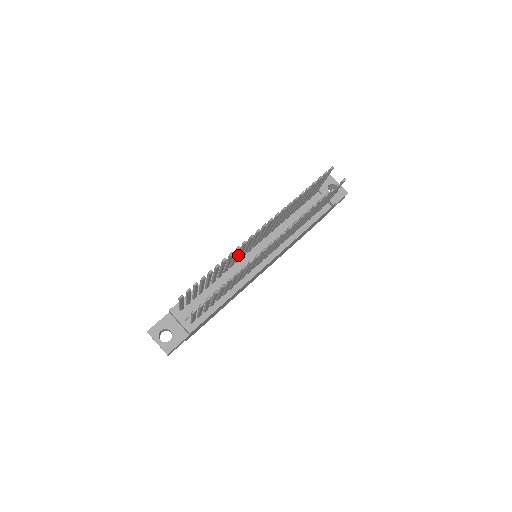
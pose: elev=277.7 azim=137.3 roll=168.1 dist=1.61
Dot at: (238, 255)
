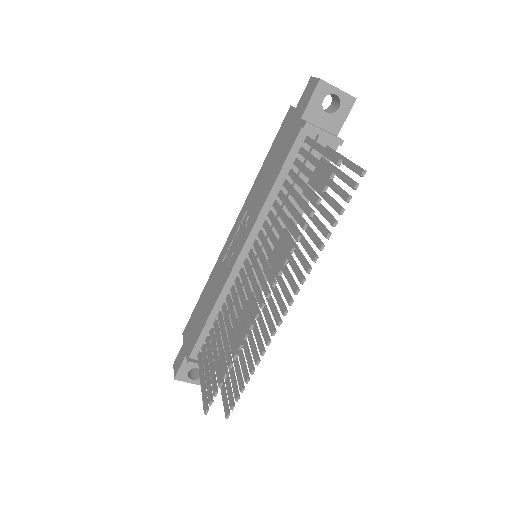
Dot at: (240, 298)
